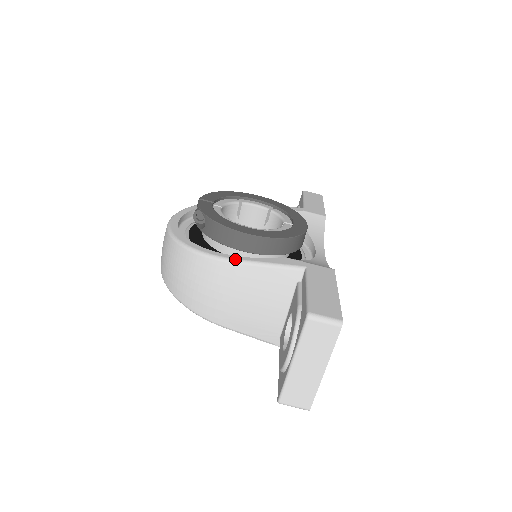
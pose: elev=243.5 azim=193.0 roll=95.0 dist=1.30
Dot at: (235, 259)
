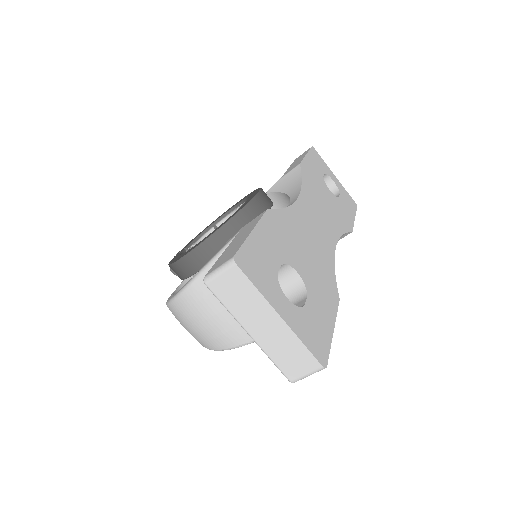
Dot at: (190, 281)
